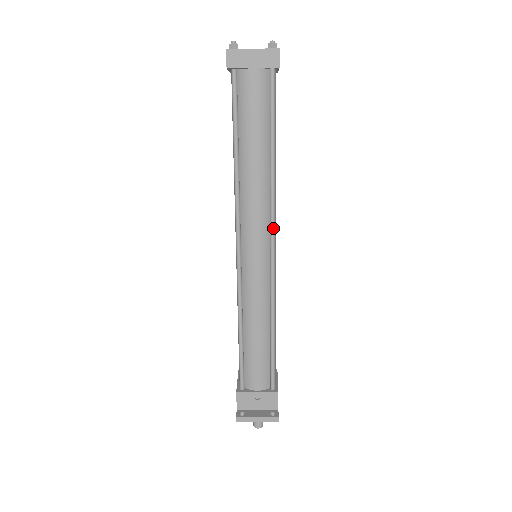
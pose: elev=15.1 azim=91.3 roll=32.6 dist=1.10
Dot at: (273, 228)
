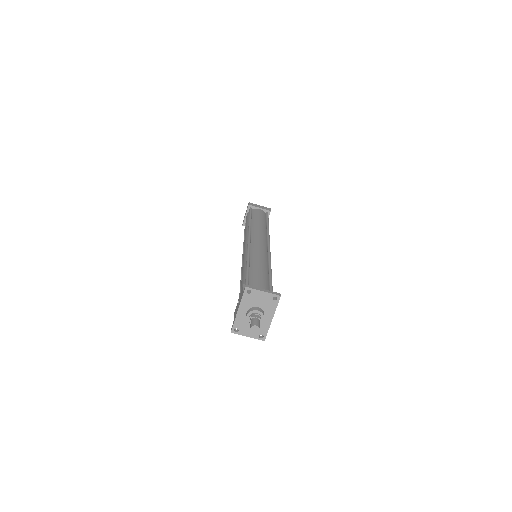
Dot at: (269, 240)
